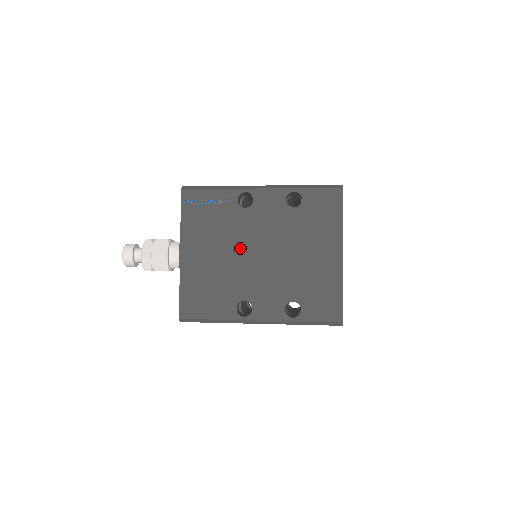
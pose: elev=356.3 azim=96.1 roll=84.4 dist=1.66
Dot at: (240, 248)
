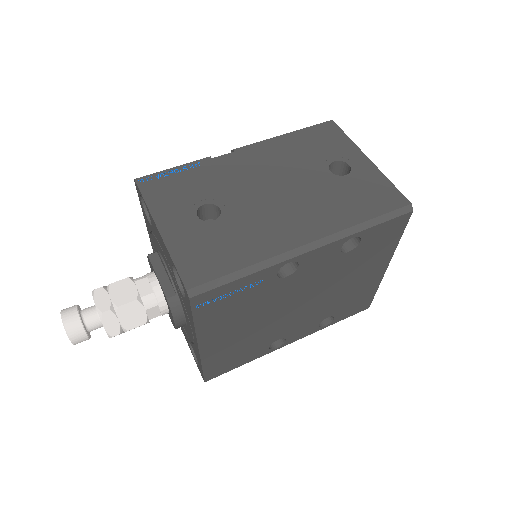
Dot at: (277, 310)
